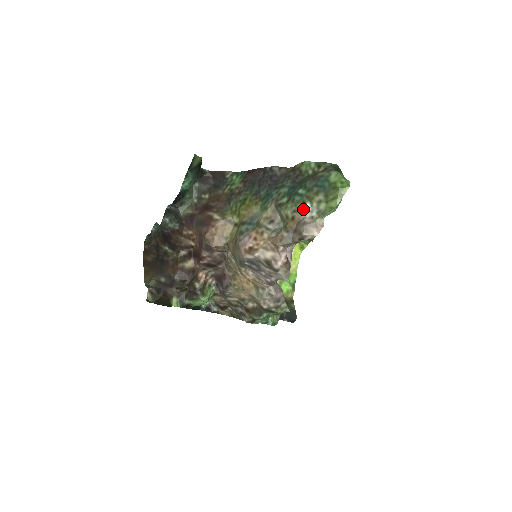
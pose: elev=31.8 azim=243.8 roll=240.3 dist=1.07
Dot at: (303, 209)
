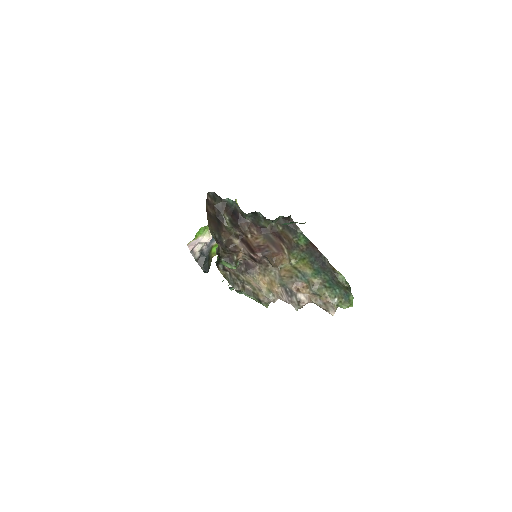
Dot at: (334, 299)
